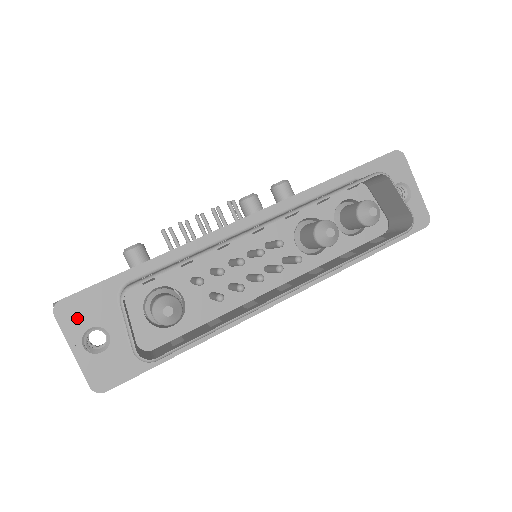
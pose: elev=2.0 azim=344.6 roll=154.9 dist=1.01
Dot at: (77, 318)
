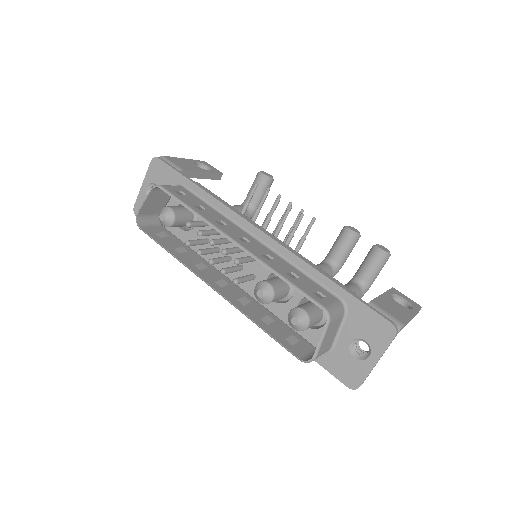
Dot at: (156, 173)
